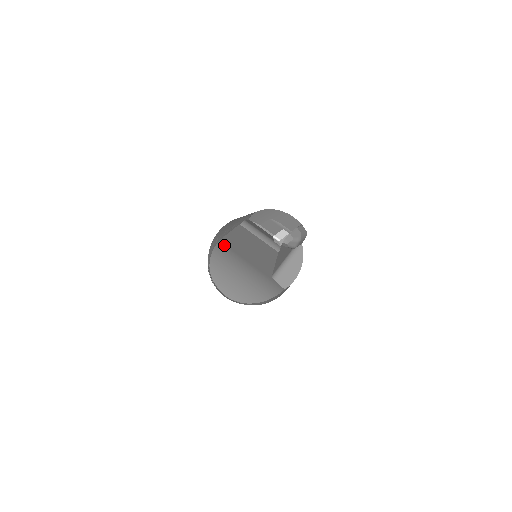
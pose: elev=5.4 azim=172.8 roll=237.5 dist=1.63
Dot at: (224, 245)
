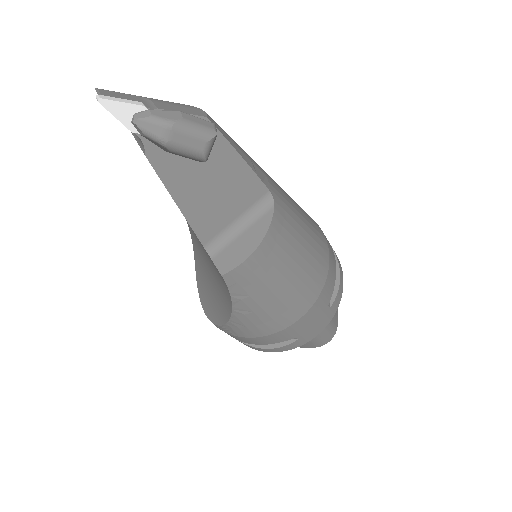
Dot at: occluded
